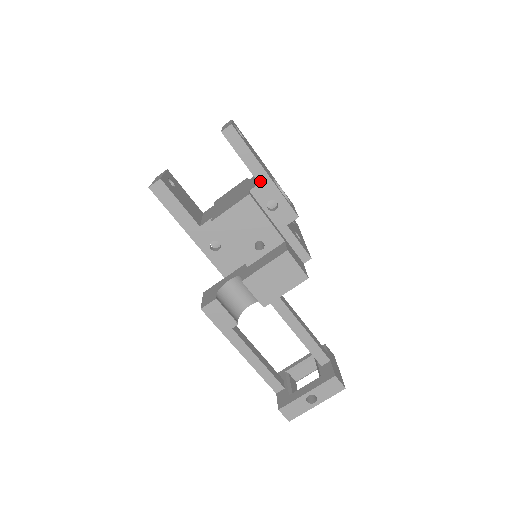
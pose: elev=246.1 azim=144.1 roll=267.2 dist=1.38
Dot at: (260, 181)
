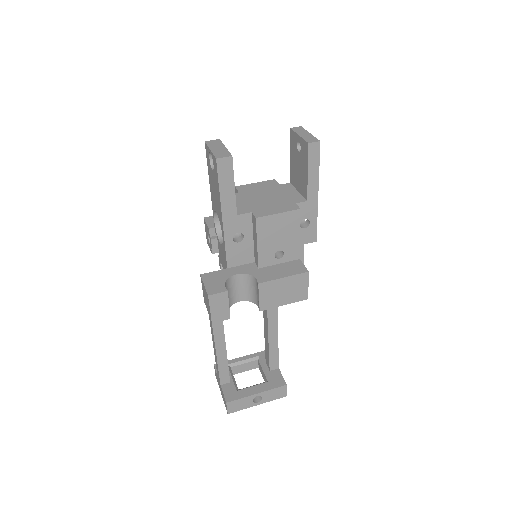
Dot at: (309, 199)
